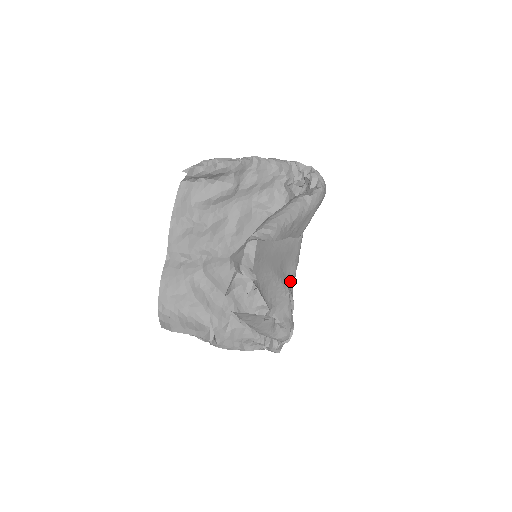
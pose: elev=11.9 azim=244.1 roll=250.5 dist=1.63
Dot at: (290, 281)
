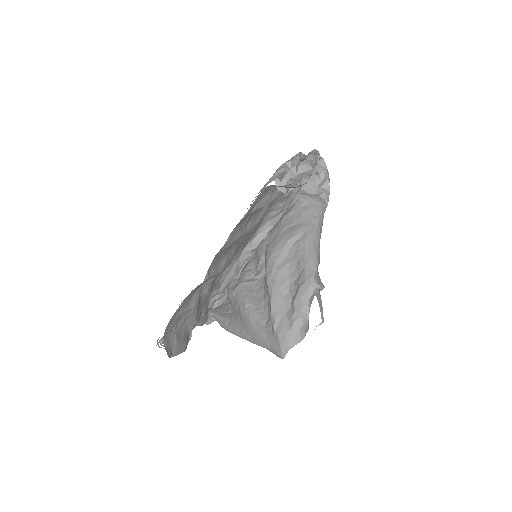
Dot at: occluded
